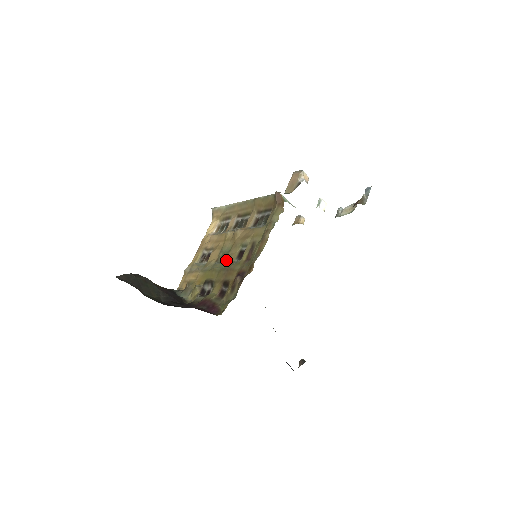
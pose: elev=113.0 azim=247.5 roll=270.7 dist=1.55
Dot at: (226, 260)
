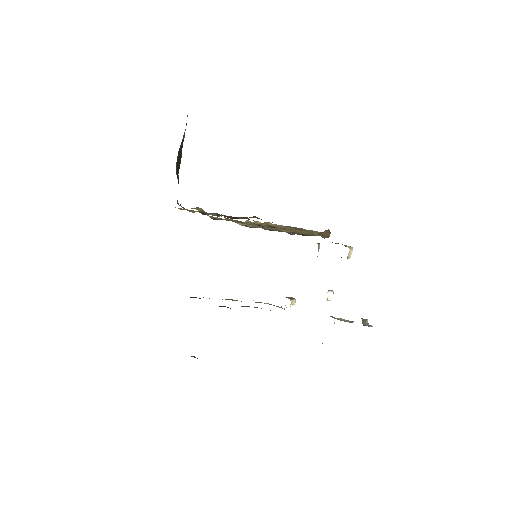
Dot at: occluded
